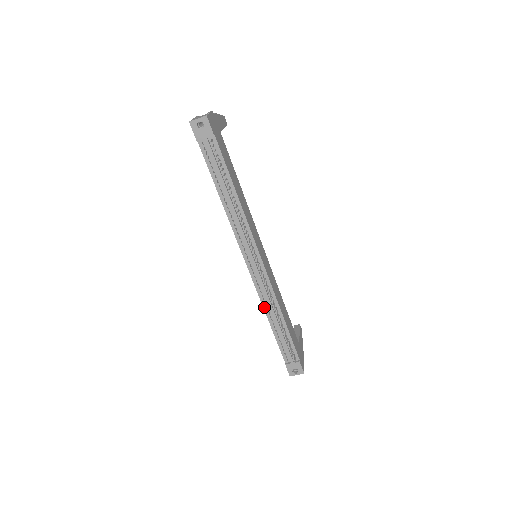
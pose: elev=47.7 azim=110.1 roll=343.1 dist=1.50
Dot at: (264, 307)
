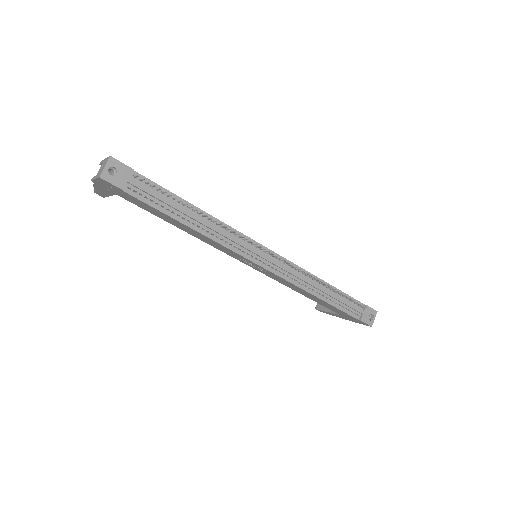
Dot at: (305, 289)
